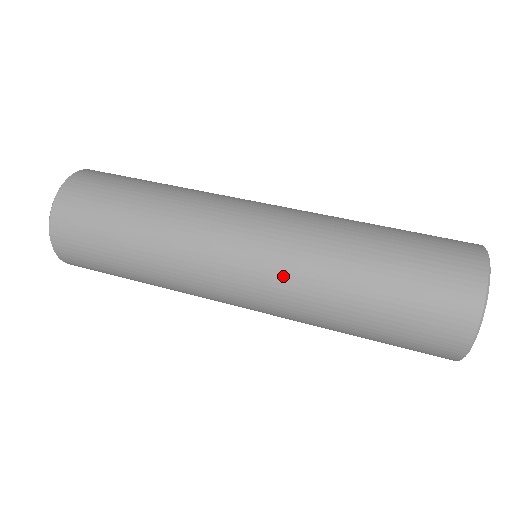
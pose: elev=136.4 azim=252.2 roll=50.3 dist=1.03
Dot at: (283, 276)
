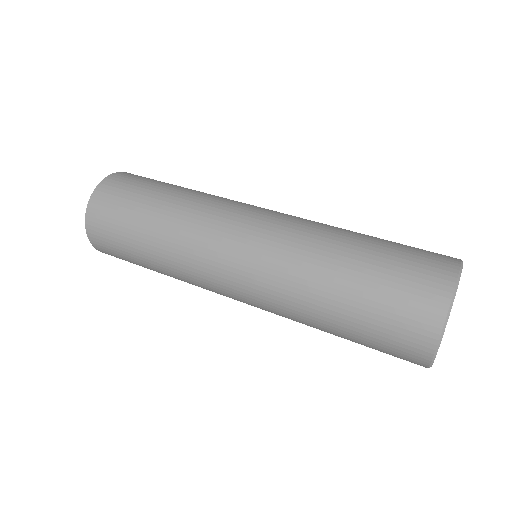
Dot at: (282, 237)
